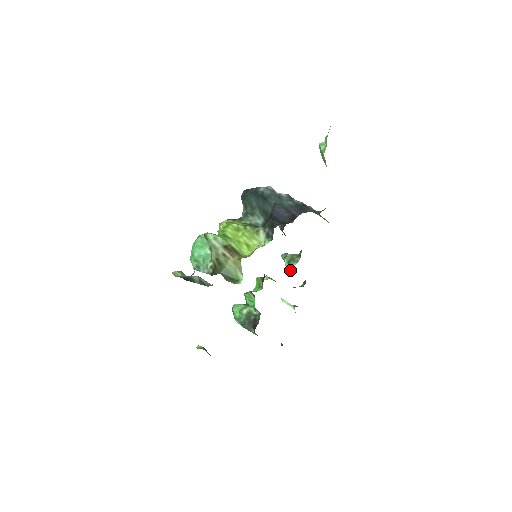
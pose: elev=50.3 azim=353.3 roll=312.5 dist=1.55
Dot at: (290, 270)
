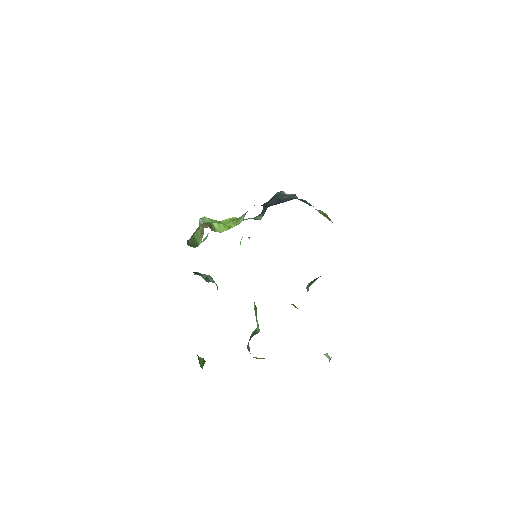
Dot at: occluded
